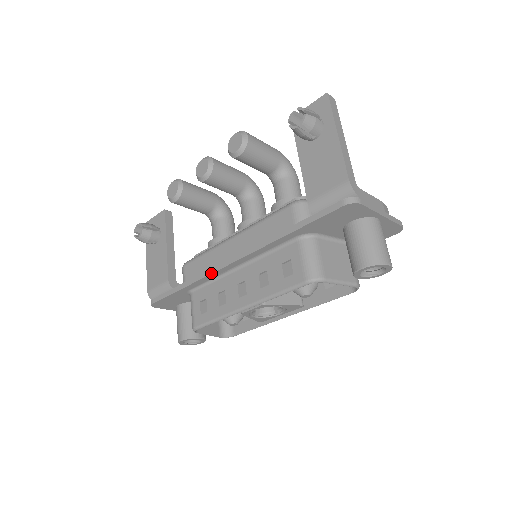
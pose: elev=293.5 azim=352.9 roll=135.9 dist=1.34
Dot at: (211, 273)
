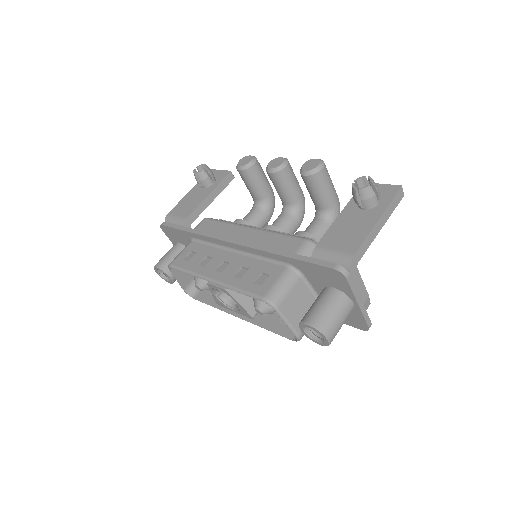
Dot at: (214, 238)
